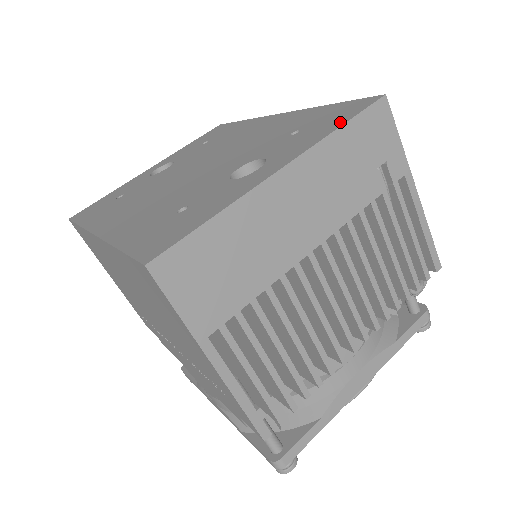
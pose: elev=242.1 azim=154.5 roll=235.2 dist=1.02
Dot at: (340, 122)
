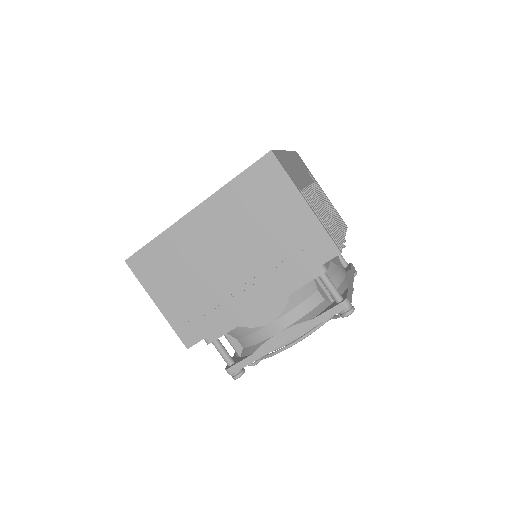
Dot at: occluded
